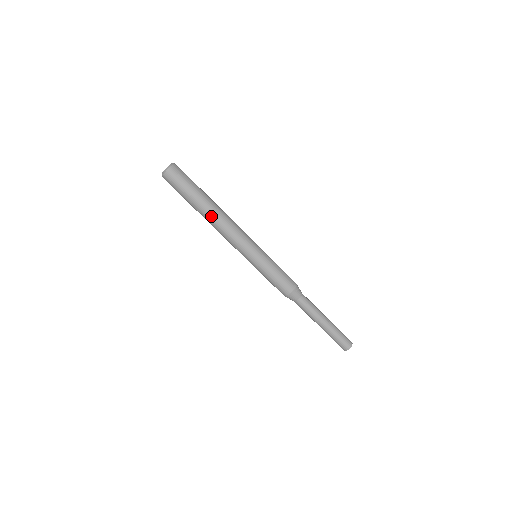
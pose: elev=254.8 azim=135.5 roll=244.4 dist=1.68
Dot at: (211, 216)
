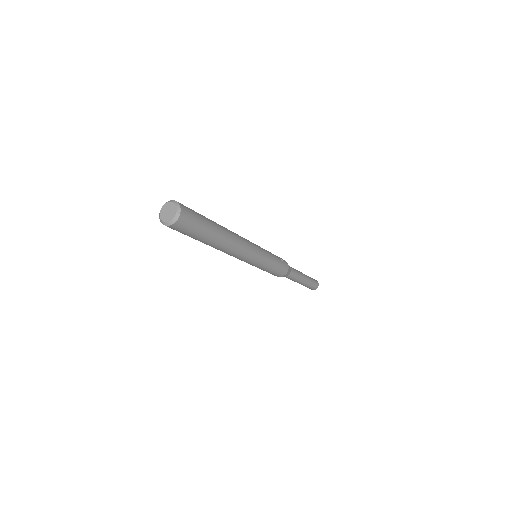
Dot at: (217, 248)
